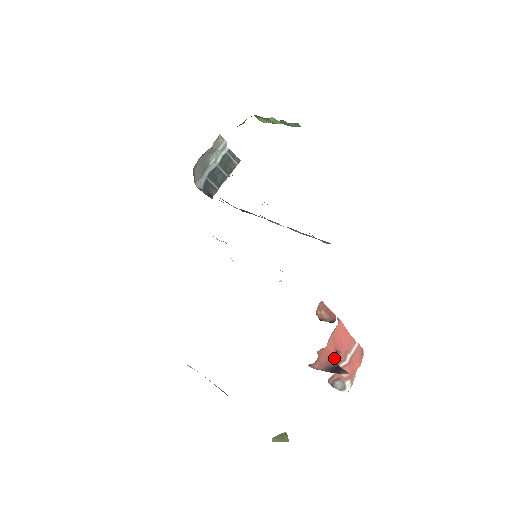
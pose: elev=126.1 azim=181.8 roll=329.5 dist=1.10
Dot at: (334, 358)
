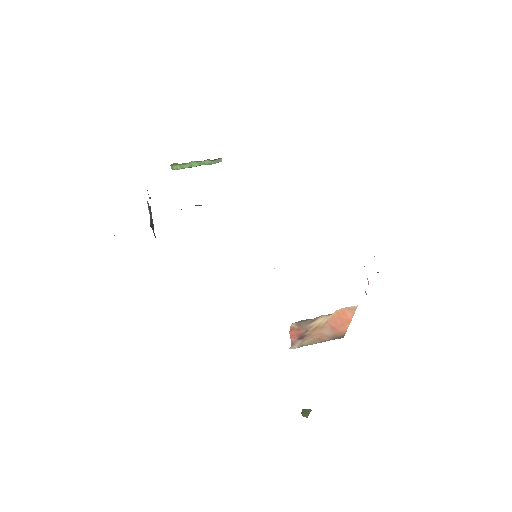
Dot at: occluded
